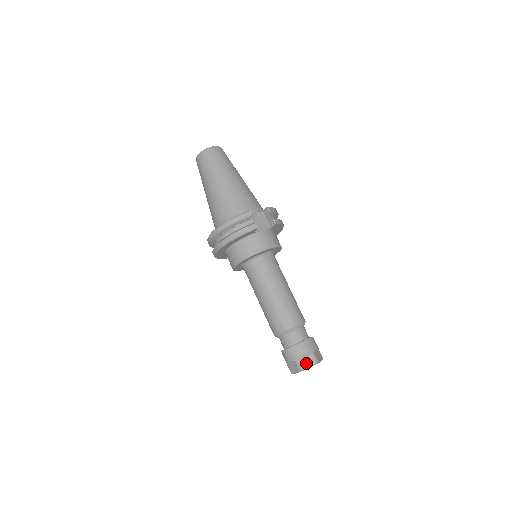
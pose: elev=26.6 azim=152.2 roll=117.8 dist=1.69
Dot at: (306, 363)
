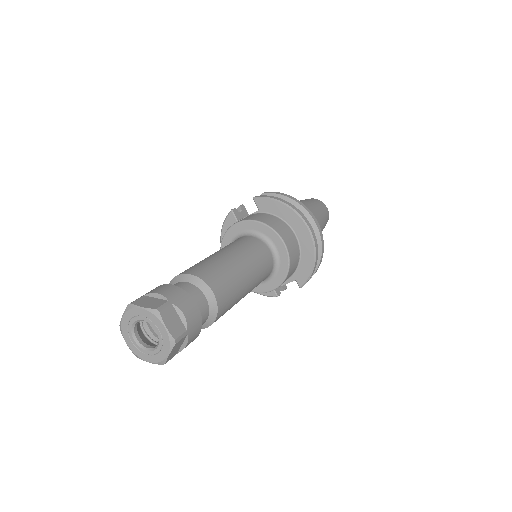
Dot at: occluded
